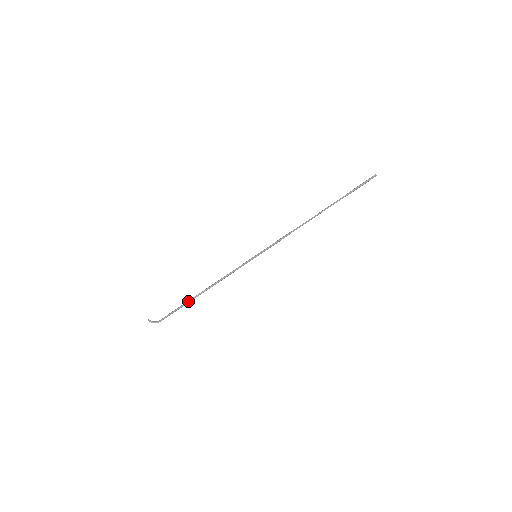
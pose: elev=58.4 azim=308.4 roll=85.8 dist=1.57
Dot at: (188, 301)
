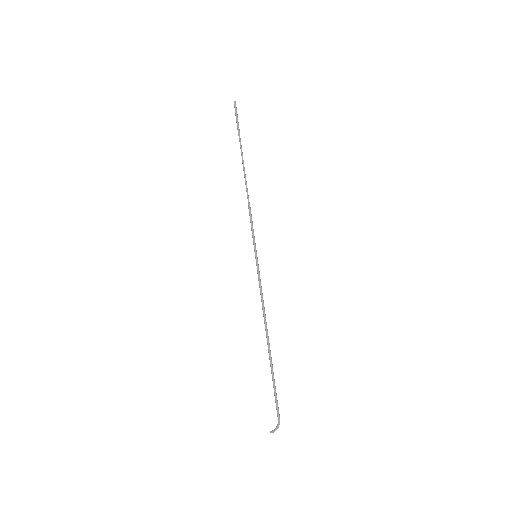
Dot at: (270, 366)
